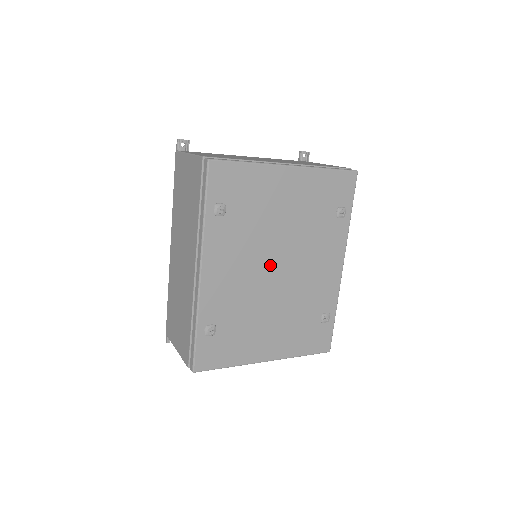
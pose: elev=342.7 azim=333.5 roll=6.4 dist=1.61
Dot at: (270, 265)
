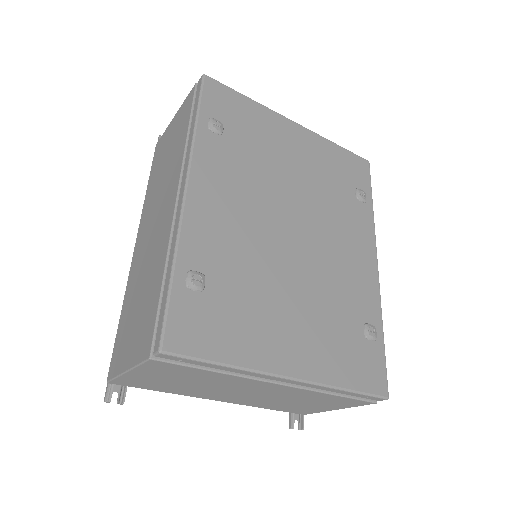
Dot at: (282, 221)
